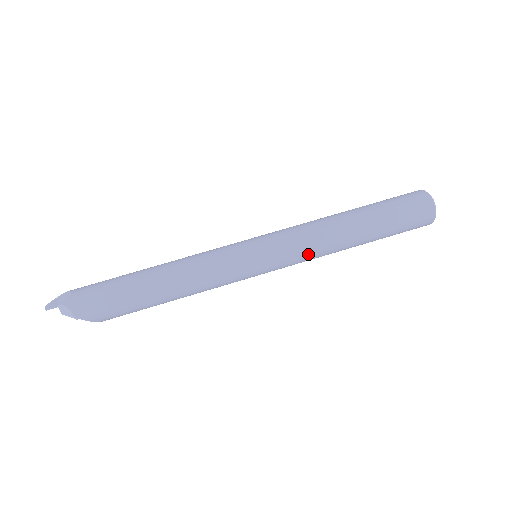
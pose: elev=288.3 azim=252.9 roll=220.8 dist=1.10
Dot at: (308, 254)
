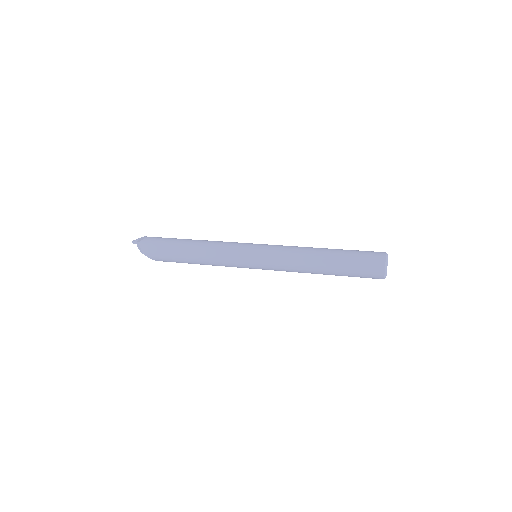
Dot at: (286, 266)
